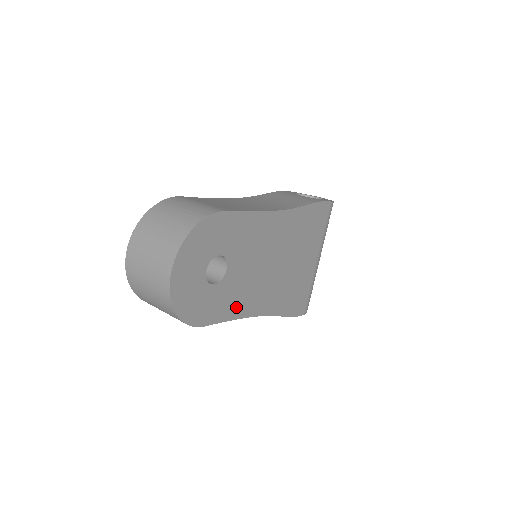
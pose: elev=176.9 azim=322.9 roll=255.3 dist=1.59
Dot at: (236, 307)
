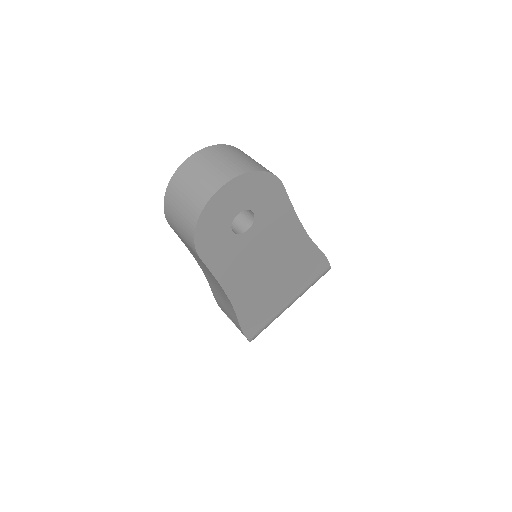
Dot at: (226, 270)
